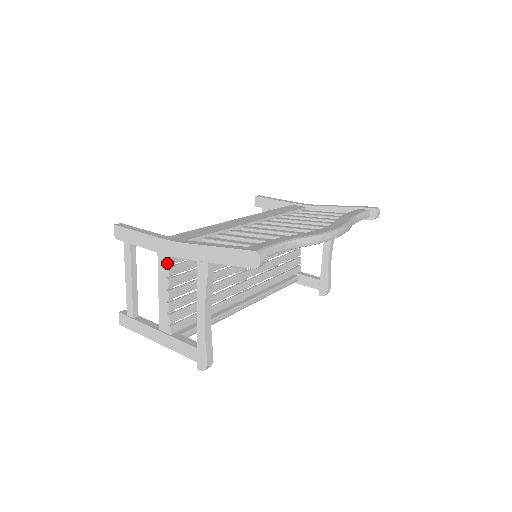
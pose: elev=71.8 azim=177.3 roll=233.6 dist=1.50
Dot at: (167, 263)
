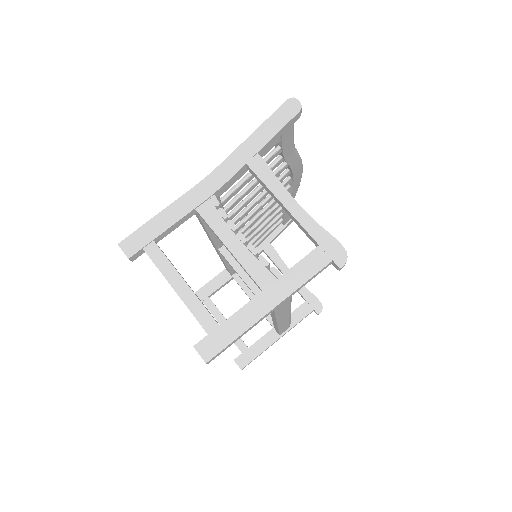
Dot at: (216, 205)
